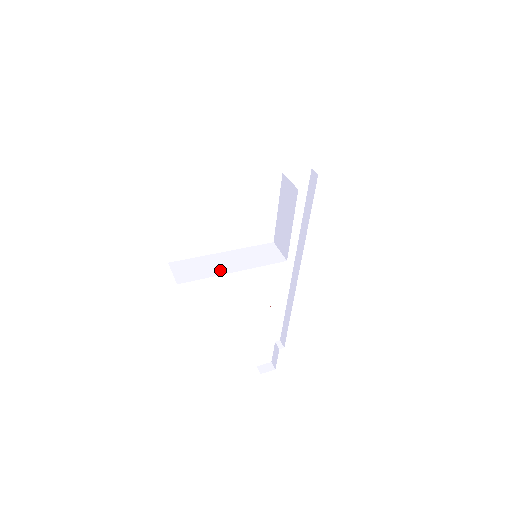
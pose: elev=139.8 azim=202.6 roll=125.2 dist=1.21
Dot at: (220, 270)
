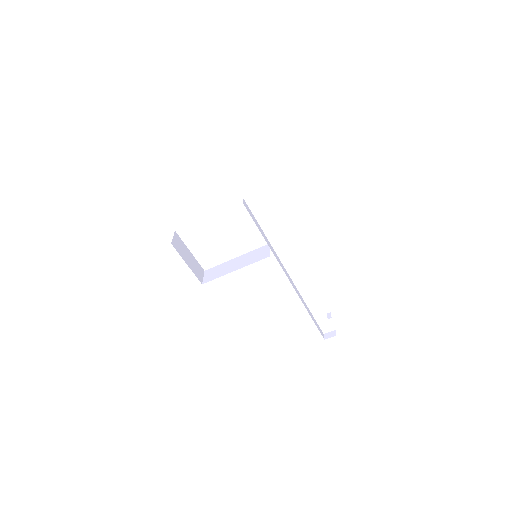
Dot at: (228, 271)
